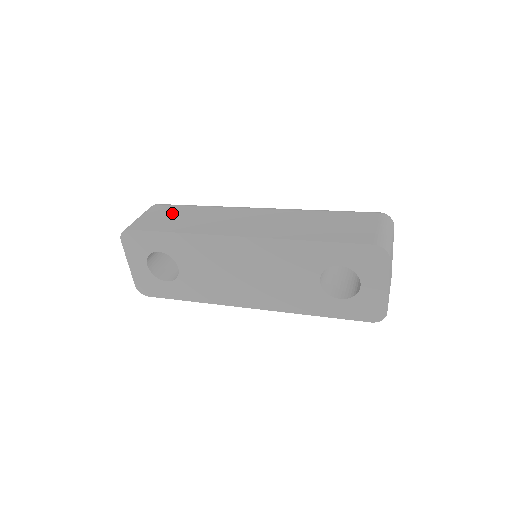
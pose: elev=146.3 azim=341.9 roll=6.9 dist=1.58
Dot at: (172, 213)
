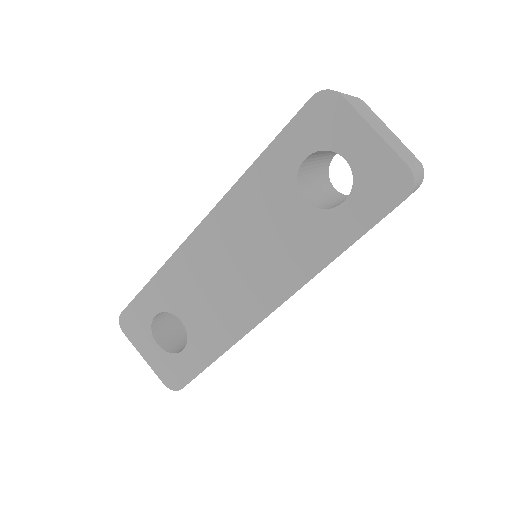
Dot at: occluded
